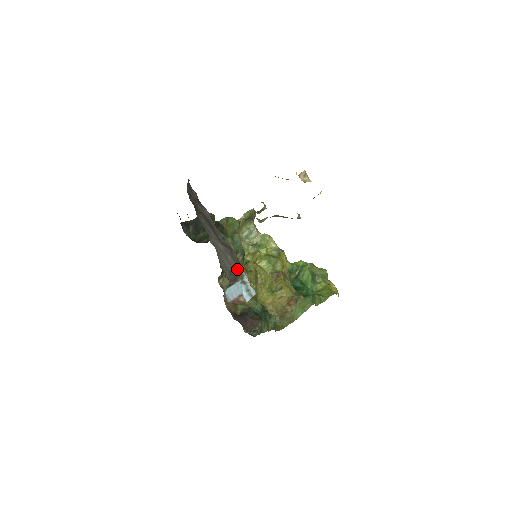
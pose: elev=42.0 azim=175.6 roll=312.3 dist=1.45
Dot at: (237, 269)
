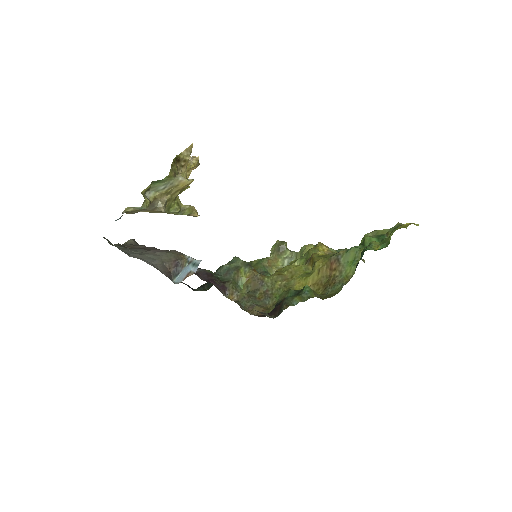
Dot at: (176, 257)
